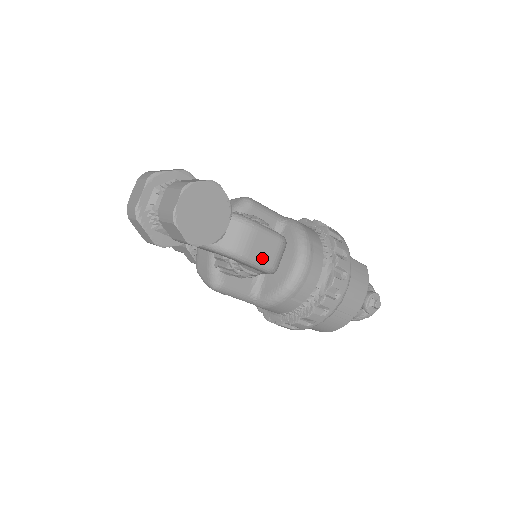
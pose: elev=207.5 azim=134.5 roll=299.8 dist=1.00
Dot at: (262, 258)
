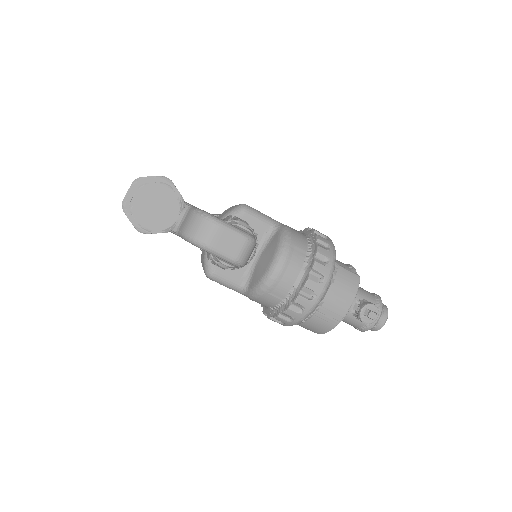
Dot at: (225, 251)
